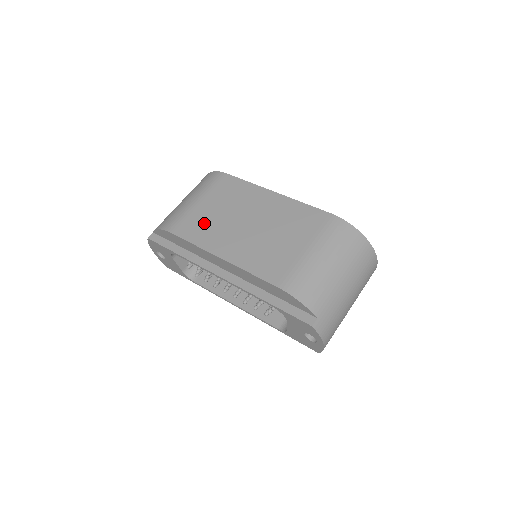
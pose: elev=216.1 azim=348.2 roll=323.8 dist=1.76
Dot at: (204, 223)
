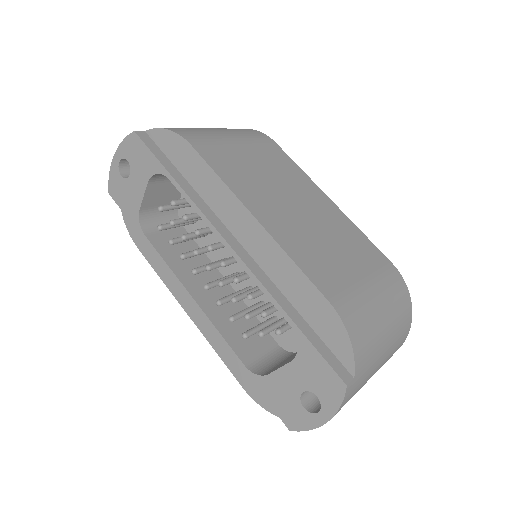
Dot at: (239, 166)
